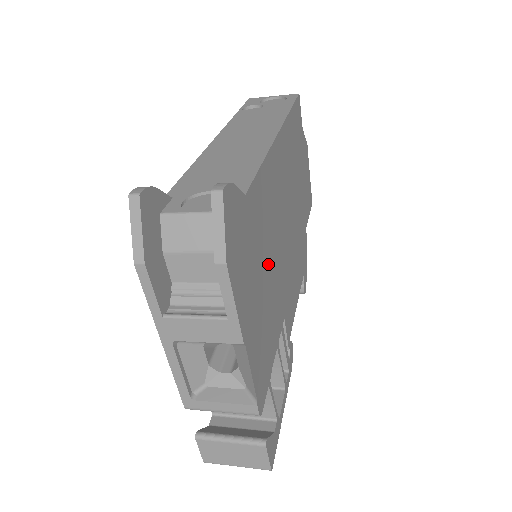
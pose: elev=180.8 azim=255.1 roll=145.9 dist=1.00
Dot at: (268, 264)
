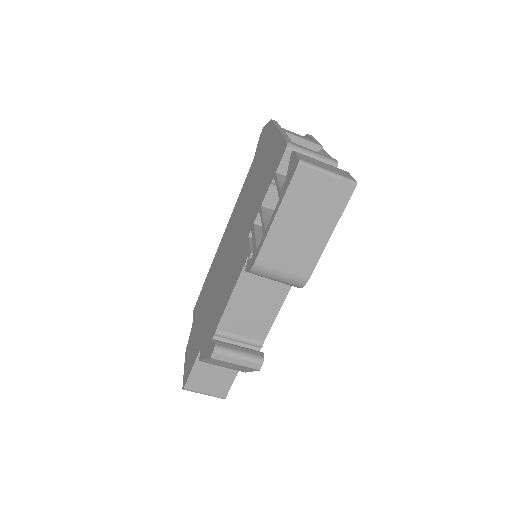
Dot at: occluded
